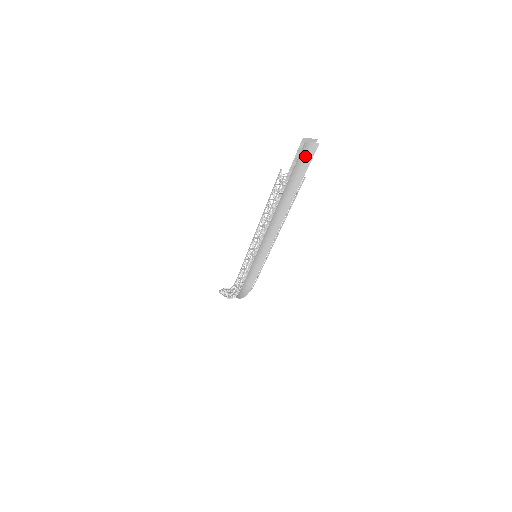
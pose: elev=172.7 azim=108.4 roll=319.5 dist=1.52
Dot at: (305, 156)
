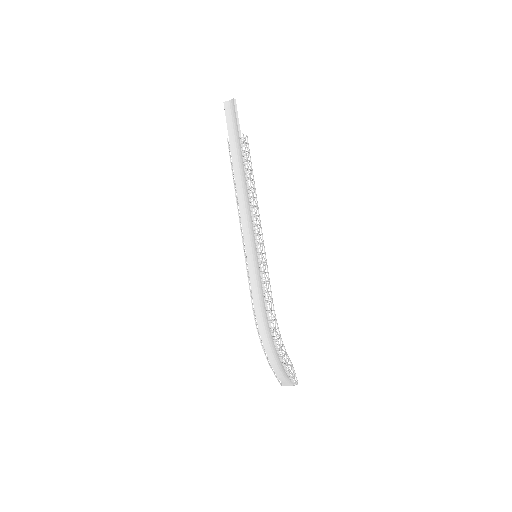
Dot at: (232, 114)
